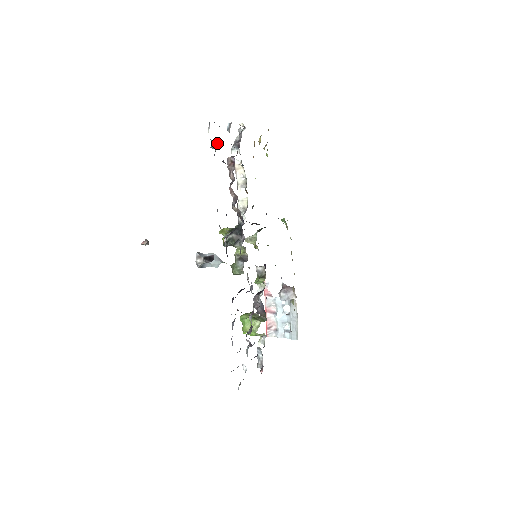
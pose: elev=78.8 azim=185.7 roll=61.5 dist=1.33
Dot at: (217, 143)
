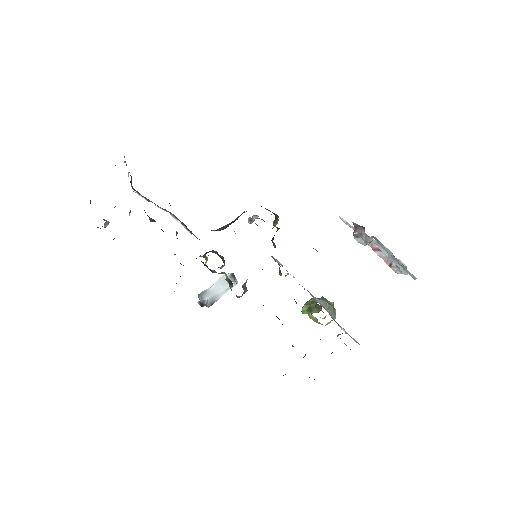
Dot at: (98, 227)
